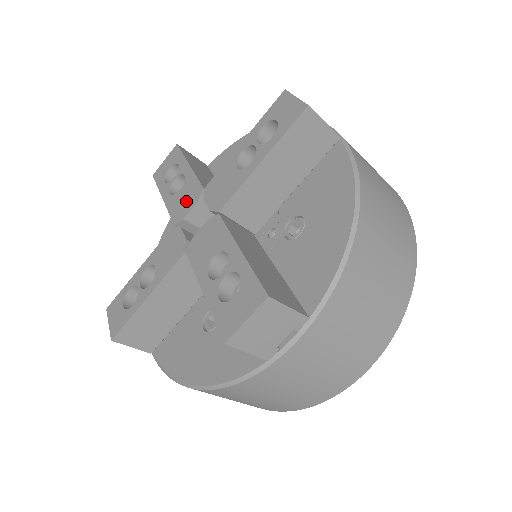
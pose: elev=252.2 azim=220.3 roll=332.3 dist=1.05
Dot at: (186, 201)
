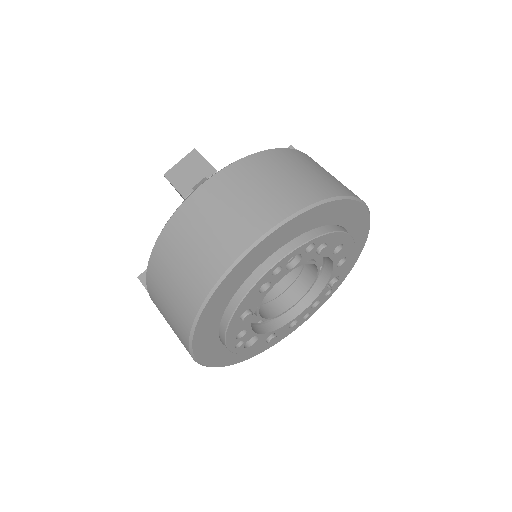
Dot at: occluded
